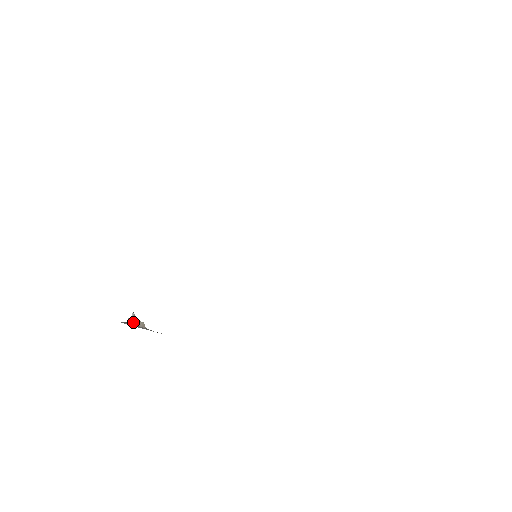
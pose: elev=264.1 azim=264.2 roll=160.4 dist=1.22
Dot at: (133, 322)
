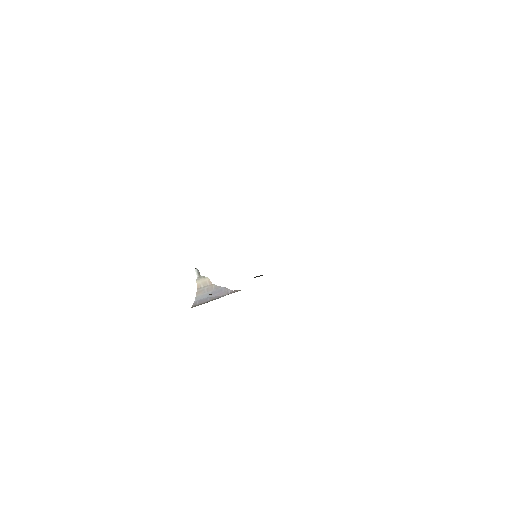
Dot at: (201, 284)
